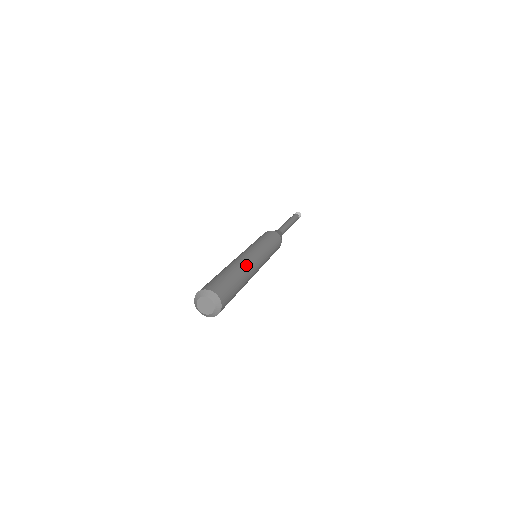
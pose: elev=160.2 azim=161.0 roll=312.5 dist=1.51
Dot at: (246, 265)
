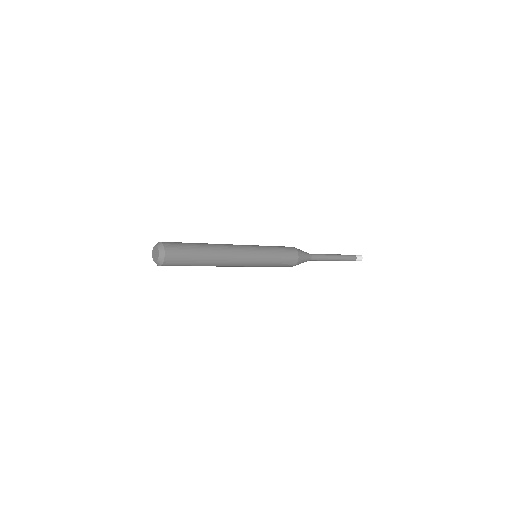
Dot at: (224, 253)
